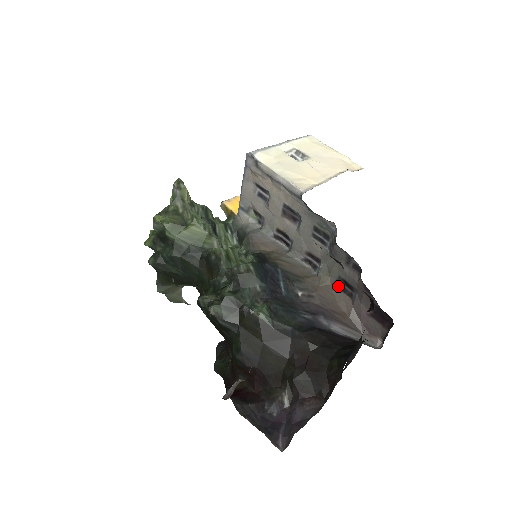
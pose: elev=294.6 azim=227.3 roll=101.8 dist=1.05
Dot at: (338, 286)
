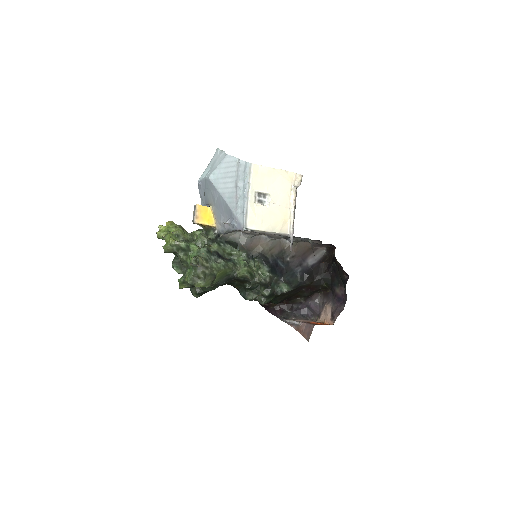
Dot at: (302, 242)
